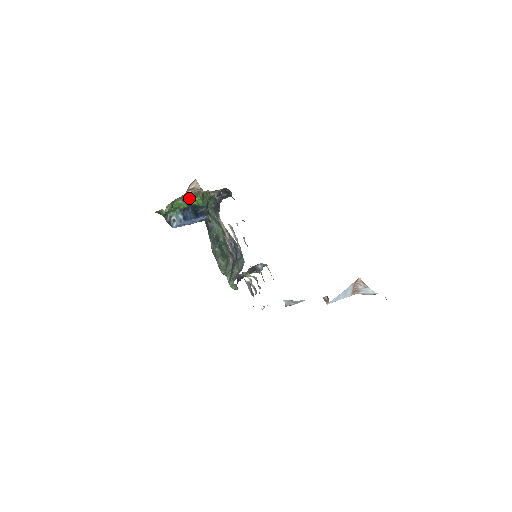
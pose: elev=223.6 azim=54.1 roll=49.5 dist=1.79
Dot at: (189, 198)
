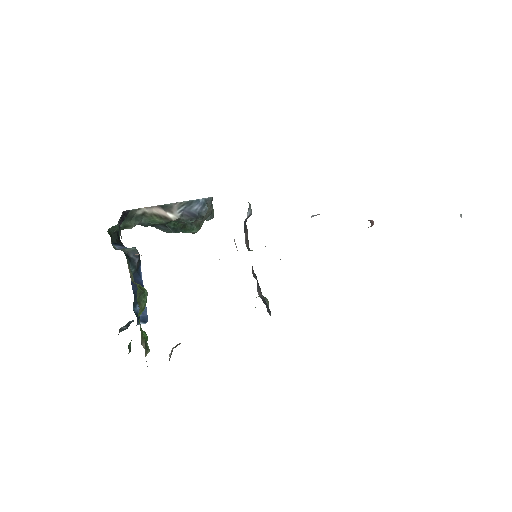
Dot at: (144, 343)
